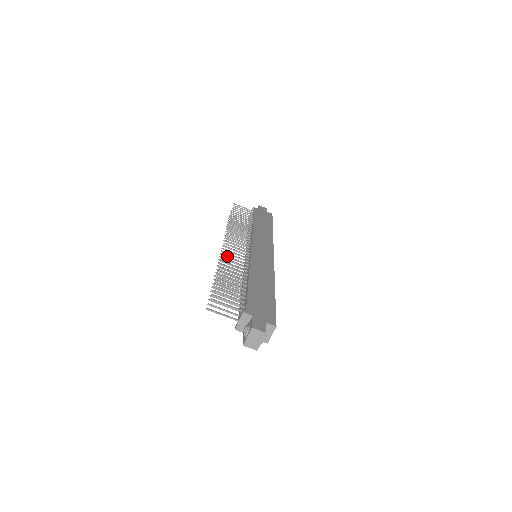
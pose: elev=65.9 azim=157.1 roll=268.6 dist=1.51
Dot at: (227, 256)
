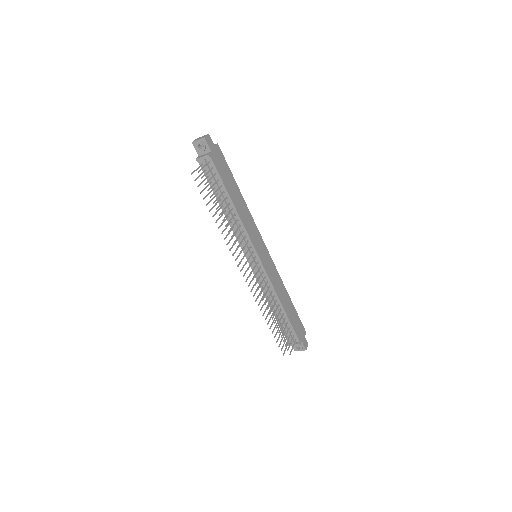
Dot at: occluded
